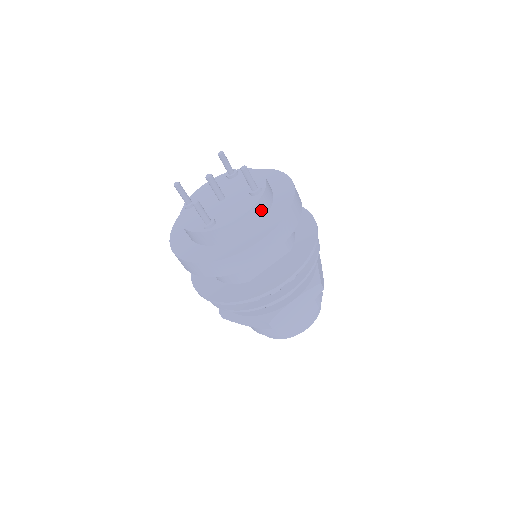
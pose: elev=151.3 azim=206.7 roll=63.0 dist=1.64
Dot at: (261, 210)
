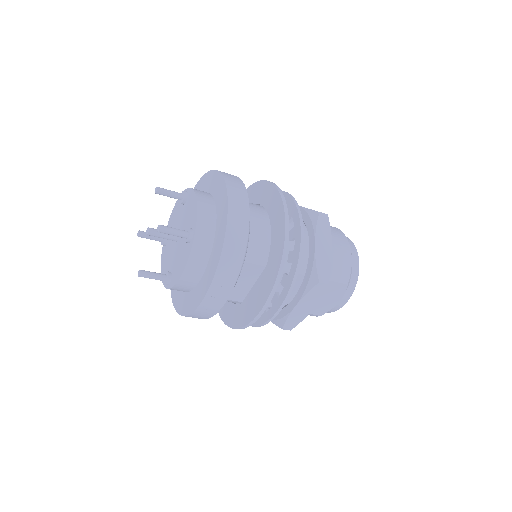
Dot at: (200, 258)
